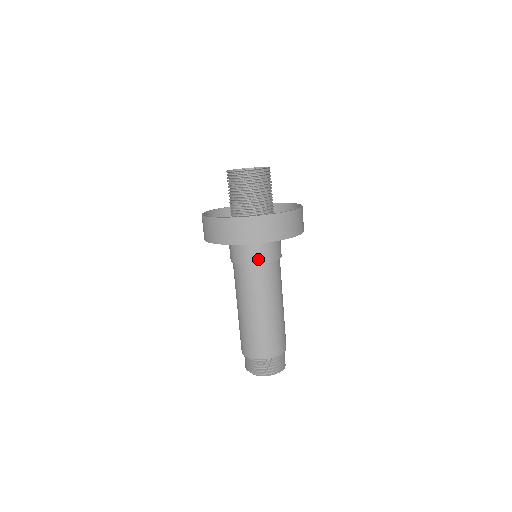
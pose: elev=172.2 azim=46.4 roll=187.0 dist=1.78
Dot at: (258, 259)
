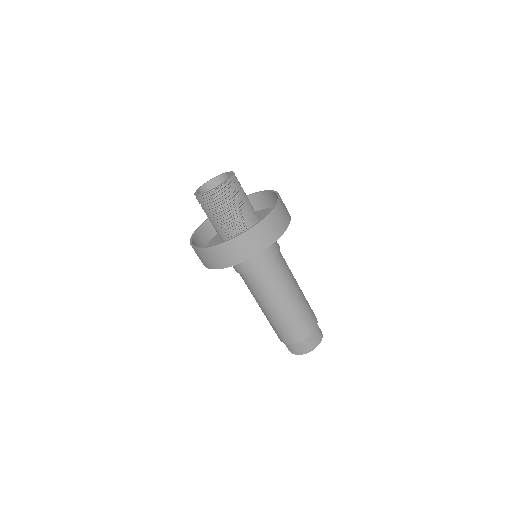
Dot at: (251, 267)
